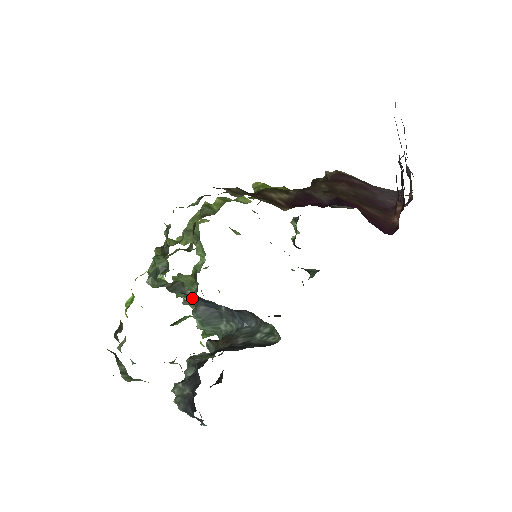
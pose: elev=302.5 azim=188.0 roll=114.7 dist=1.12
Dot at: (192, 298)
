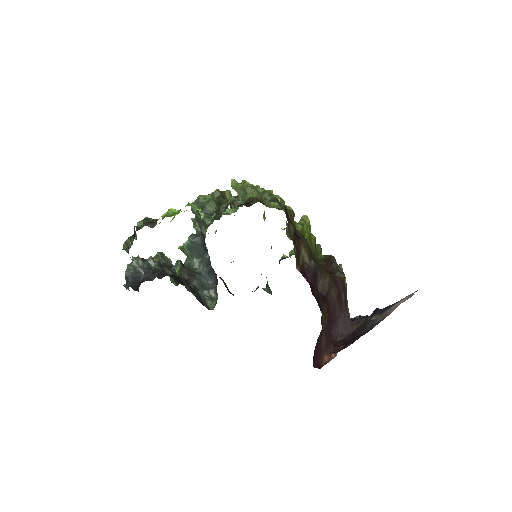
Dot at: occluded
